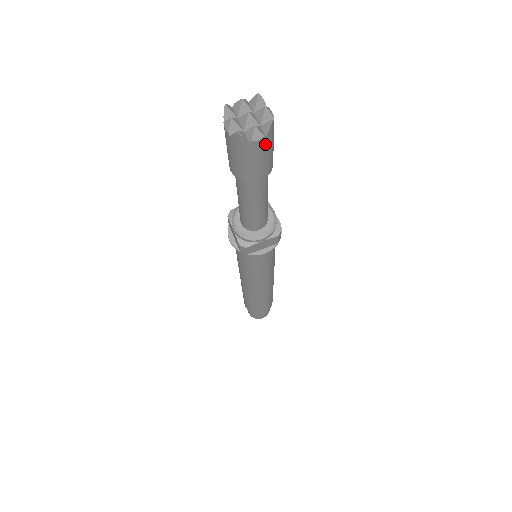
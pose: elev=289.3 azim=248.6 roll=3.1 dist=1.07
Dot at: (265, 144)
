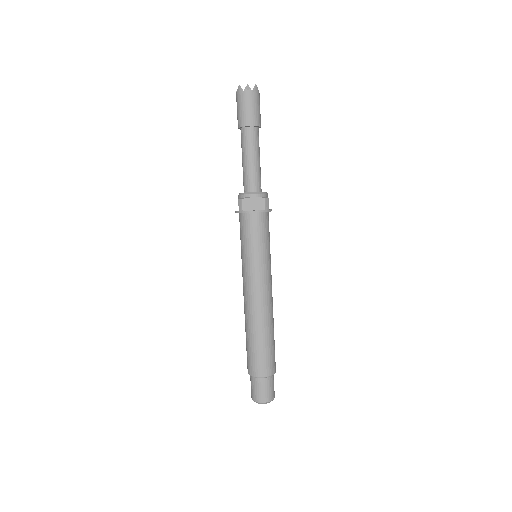
Dot at: (252, 96)
